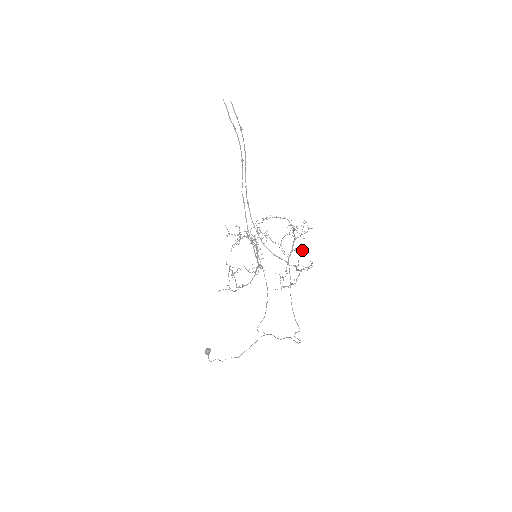
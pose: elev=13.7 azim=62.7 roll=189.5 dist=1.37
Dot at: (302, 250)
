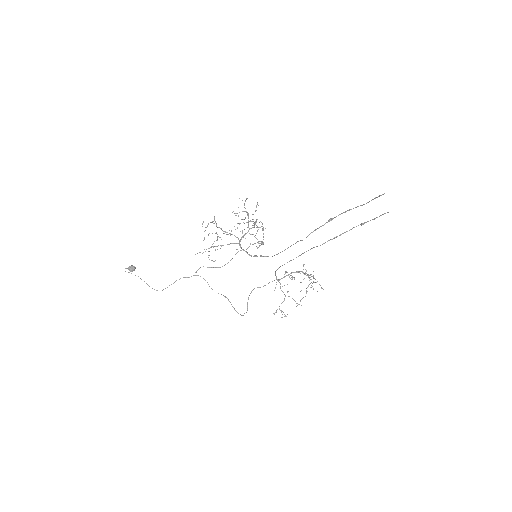
Dot at: occluded
